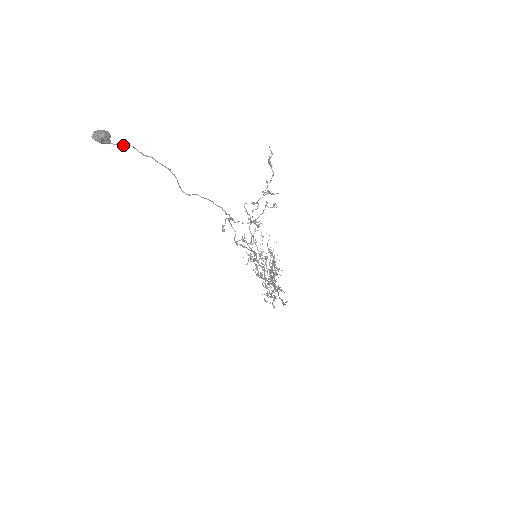
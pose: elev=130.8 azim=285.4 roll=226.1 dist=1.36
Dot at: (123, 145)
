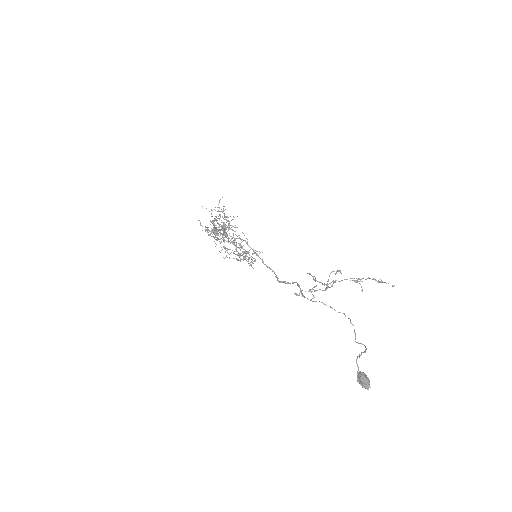
Dot at: (357, 364)
